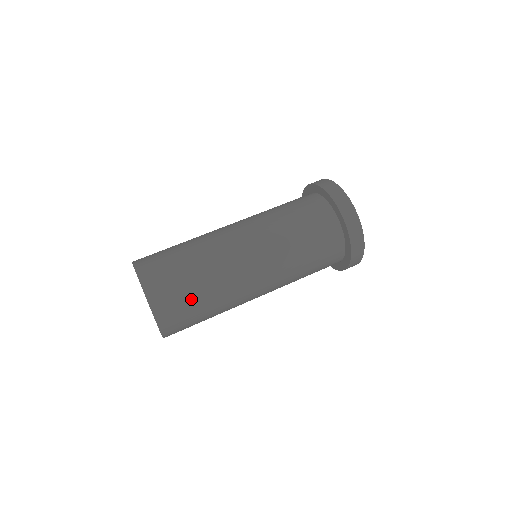
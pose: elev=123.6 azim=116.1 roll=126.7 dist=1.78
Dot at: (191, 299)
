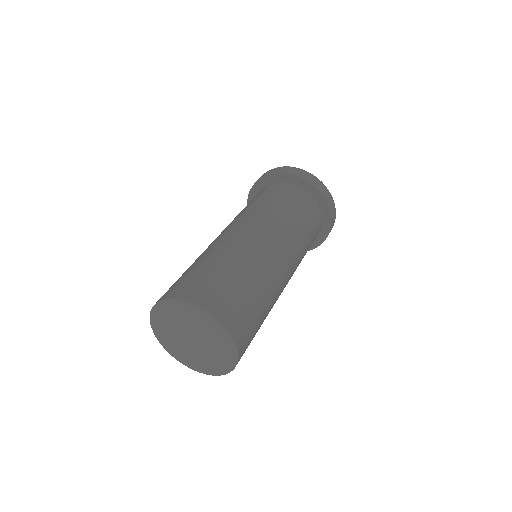
Dot at: (225, 279)
